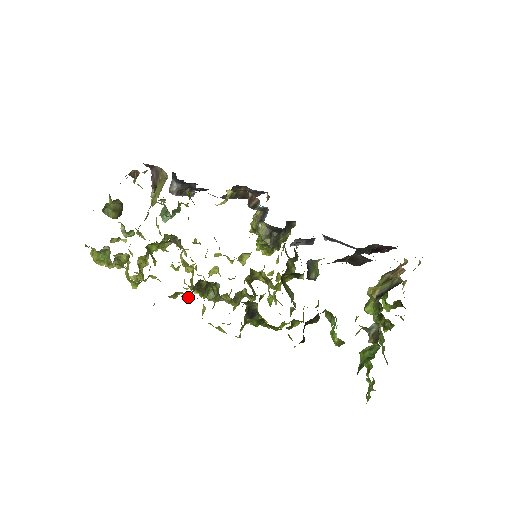
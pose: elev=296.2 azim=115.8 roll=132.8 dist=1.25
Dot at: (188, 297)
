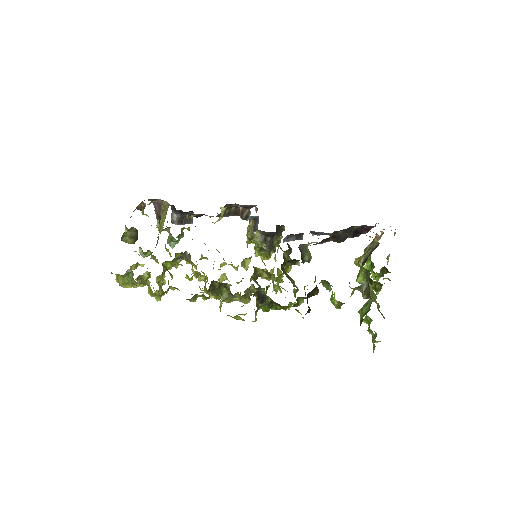
Dot at: occluded
